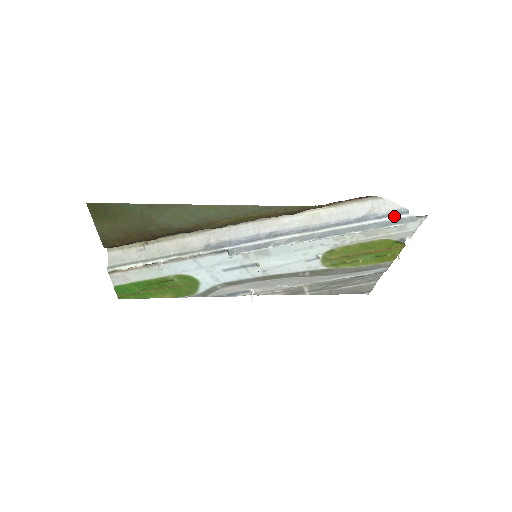
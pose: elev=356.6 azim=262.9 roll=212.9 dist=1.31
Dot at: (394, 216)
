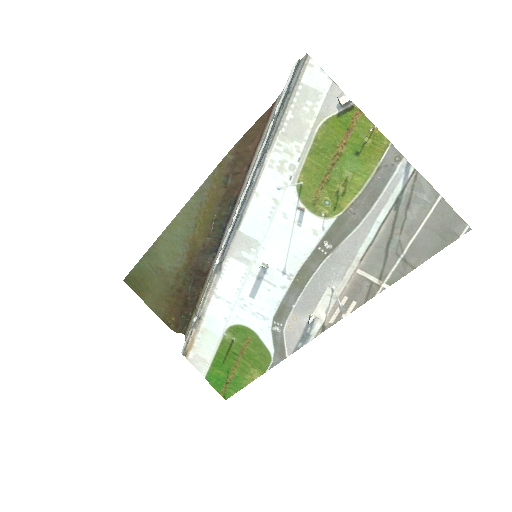
Dot at: occluded
